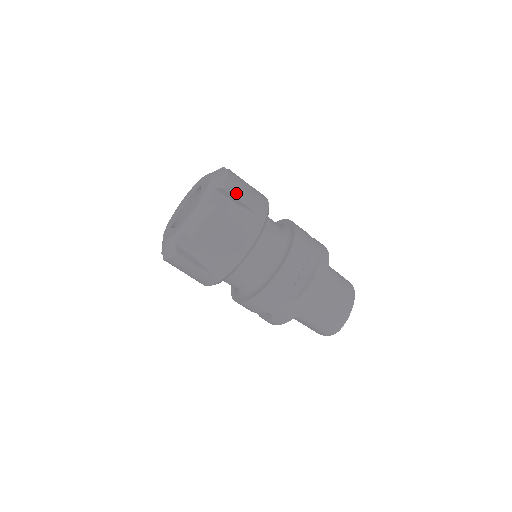
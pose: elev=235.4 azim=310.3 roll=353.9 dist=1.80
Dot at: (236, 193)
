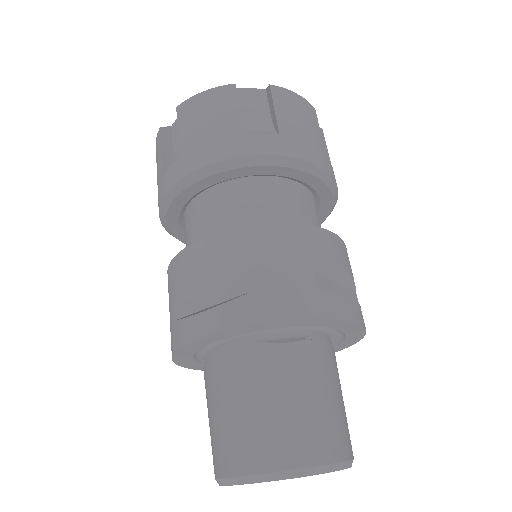
Dot at: occluded
